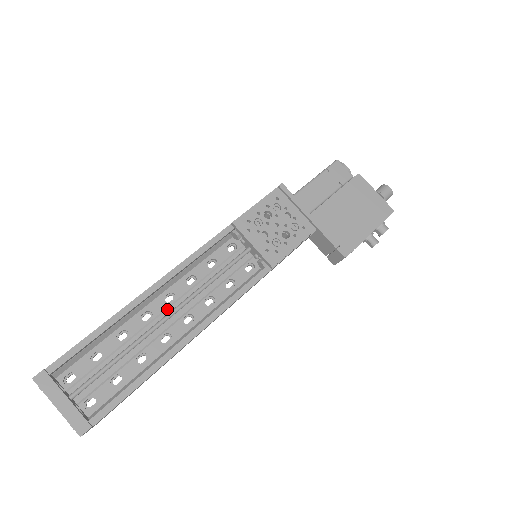
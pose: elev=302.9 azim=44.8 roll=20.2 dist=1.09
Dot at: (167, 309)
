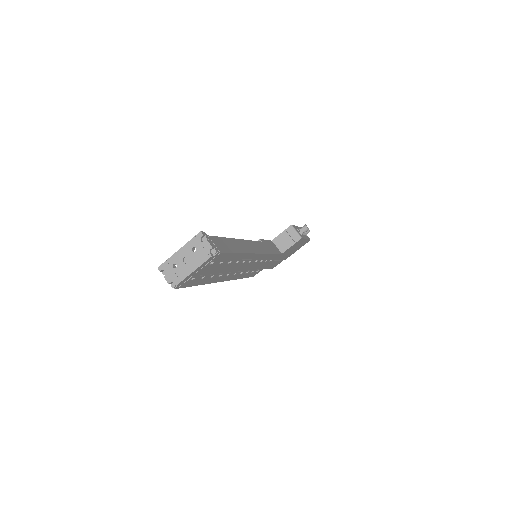
Dot at: occluded
